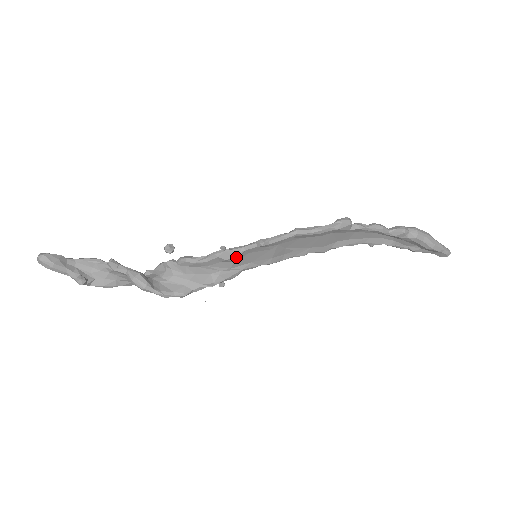
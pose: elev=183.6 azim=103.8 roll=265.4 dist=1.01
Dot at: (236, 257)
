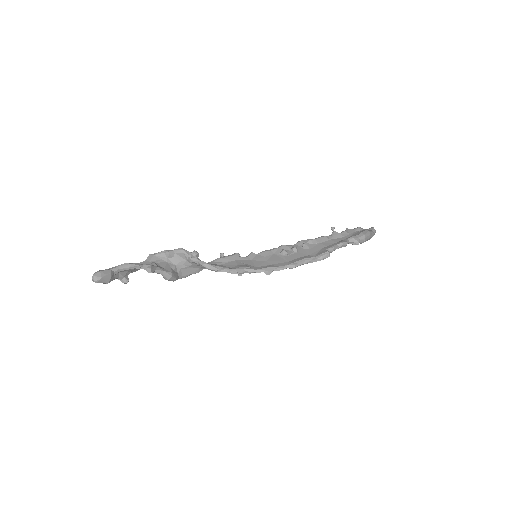
Dot at: (246, 272)
